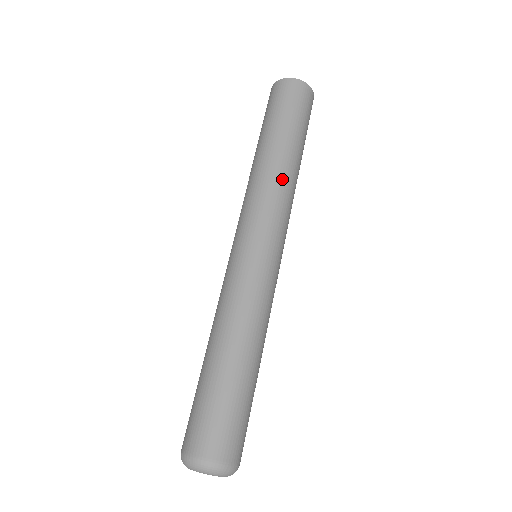
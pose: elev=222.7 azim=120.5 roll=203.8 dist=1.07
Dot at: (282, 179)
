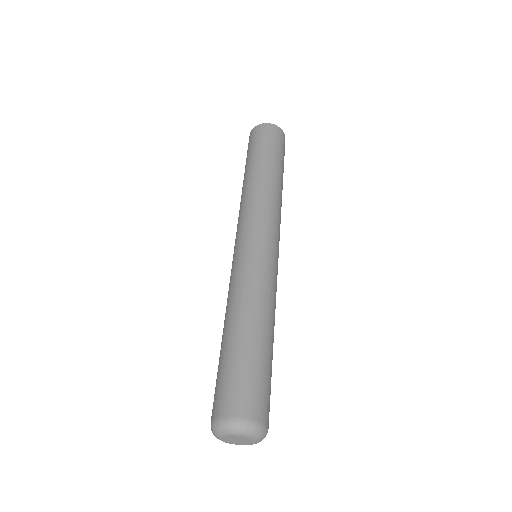
Dot at: (262, 191)
